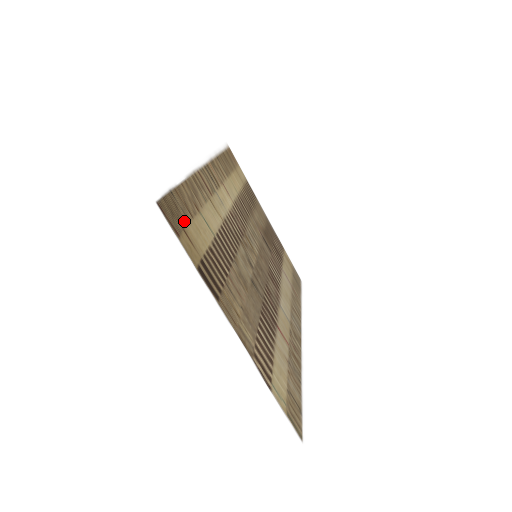
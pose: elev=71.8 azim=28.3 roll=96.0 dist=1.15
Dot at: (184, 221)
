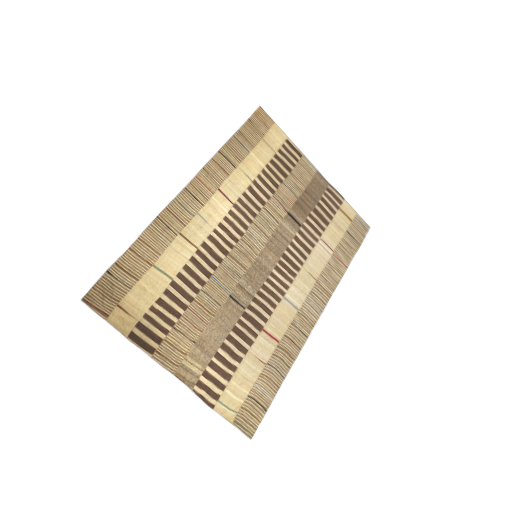
Dot at: (121, 294)
